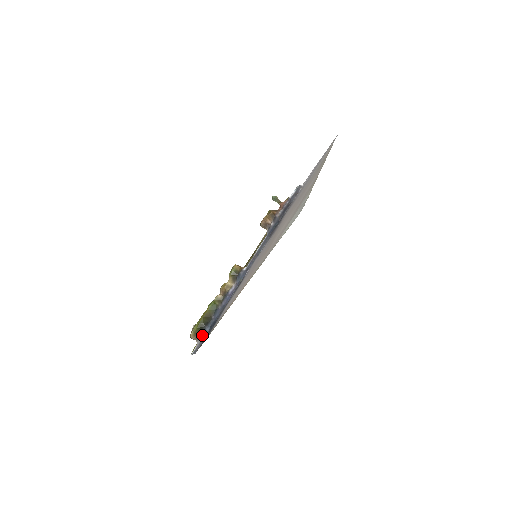
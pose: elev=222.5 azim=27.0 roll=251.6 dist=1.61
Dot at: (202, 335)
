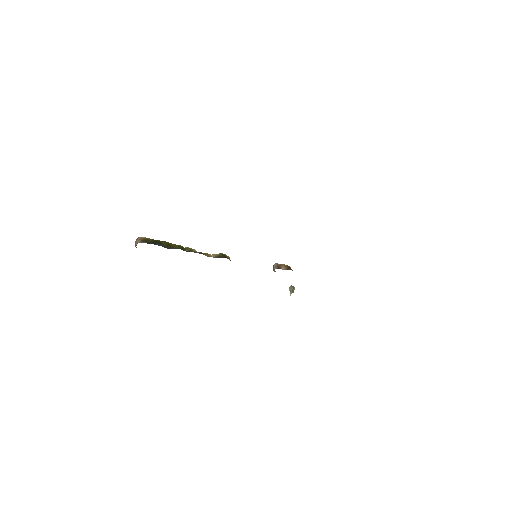
Dot at: (149, 243)
